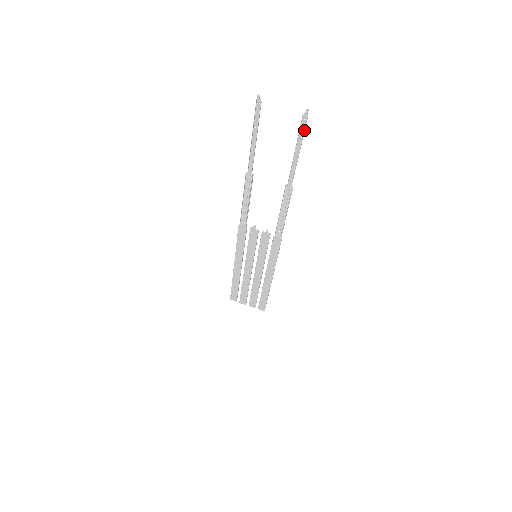
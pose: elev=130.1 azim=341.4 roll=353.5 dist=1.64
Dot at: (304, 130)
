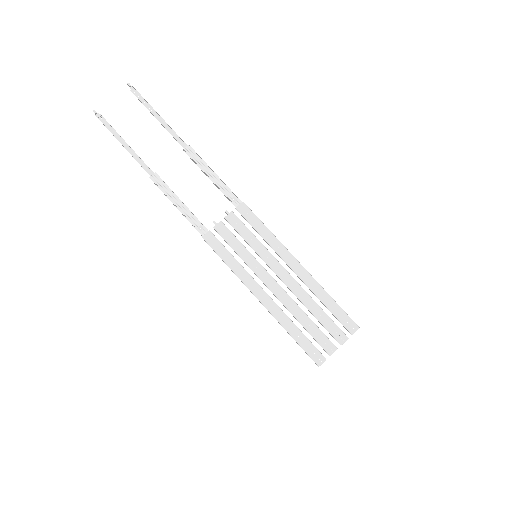
Dot at: (142, 97)
